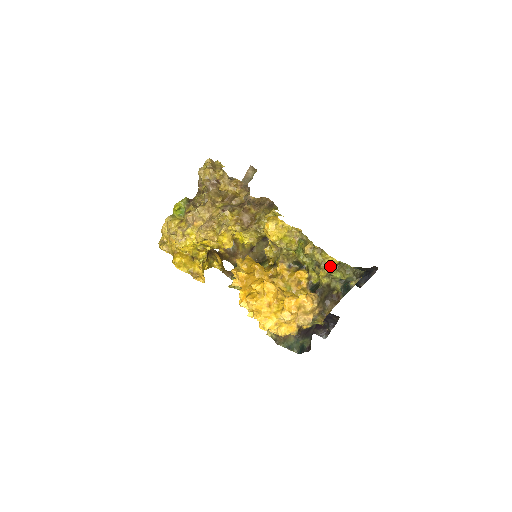
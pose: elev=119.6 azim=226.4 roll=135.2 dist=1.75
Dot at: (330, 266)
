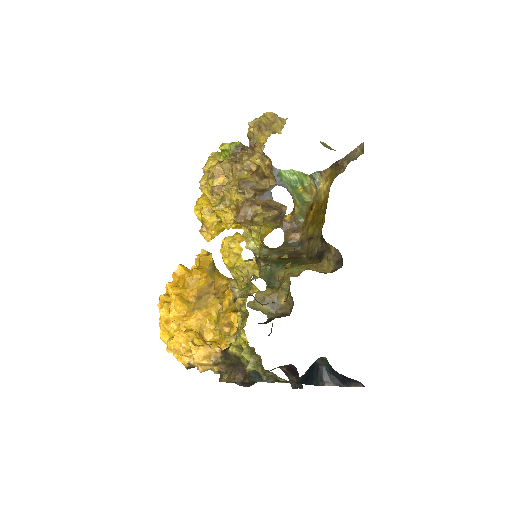
Dot at: (243, 341)
